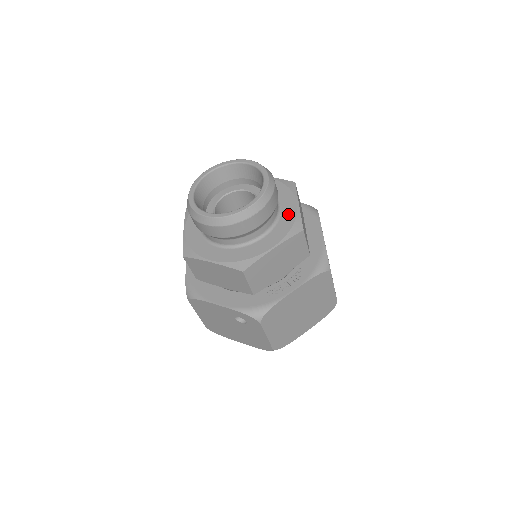
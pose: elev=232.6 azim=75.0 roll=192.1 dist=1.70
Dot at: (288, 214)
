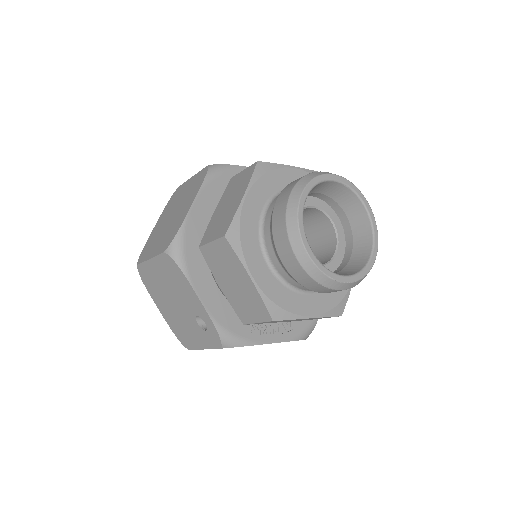
Dot at: occluded
